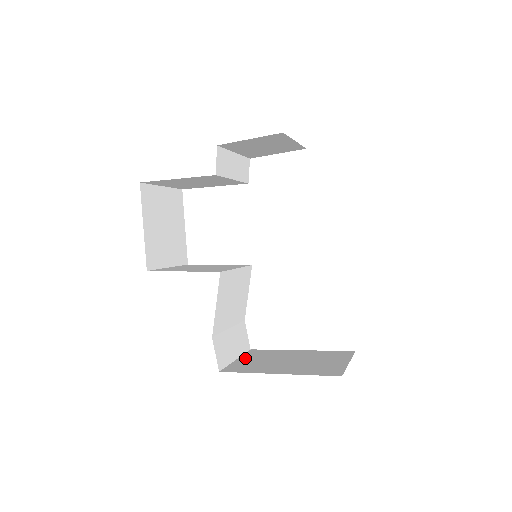
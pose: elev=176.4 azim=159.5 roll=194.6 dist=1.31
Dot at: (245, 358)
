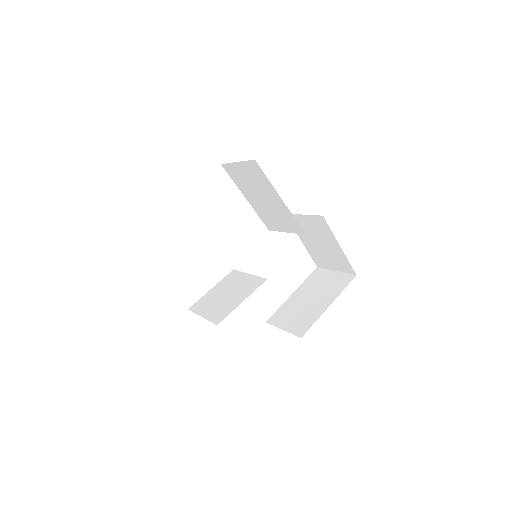
Dot at: (284, 324)
